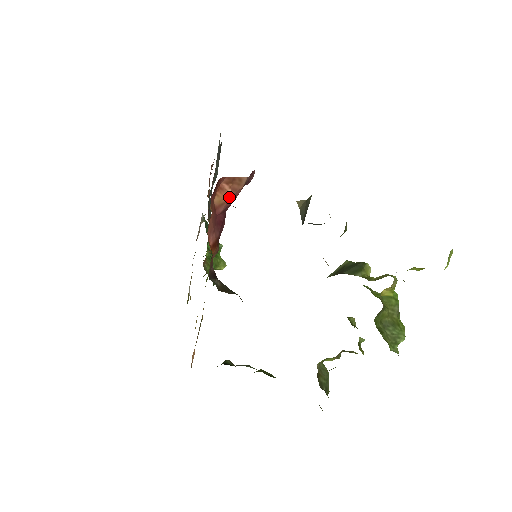
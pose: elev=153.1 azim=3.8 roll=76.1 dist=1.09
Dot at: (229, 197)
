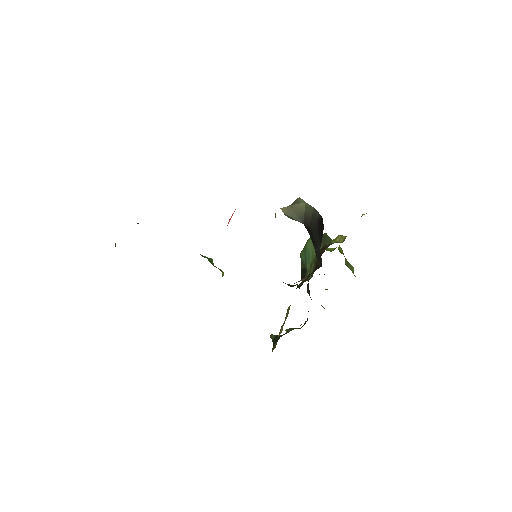
Dot at: occluded
